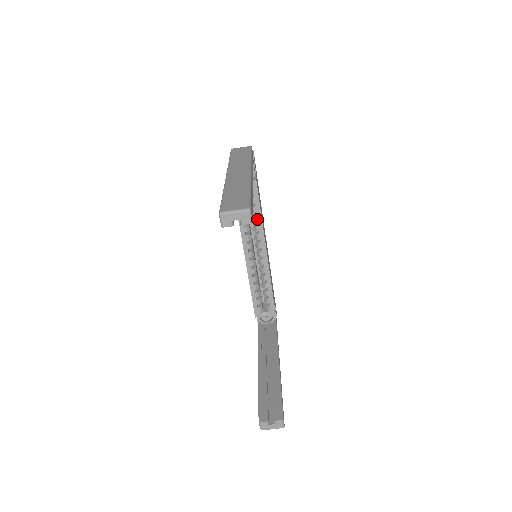
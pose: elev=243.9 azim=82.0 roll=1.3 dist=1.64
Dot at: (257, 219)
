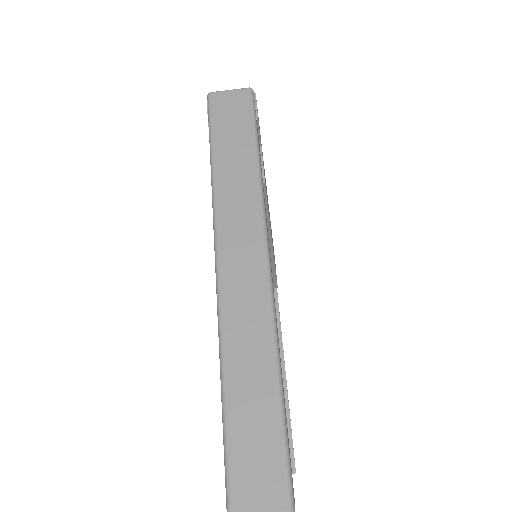
Dot at: occluded
